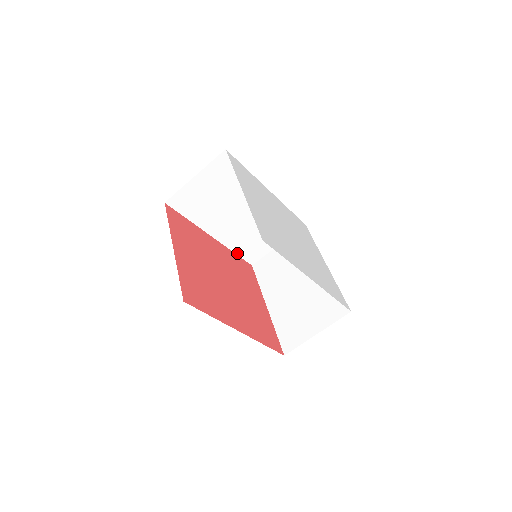
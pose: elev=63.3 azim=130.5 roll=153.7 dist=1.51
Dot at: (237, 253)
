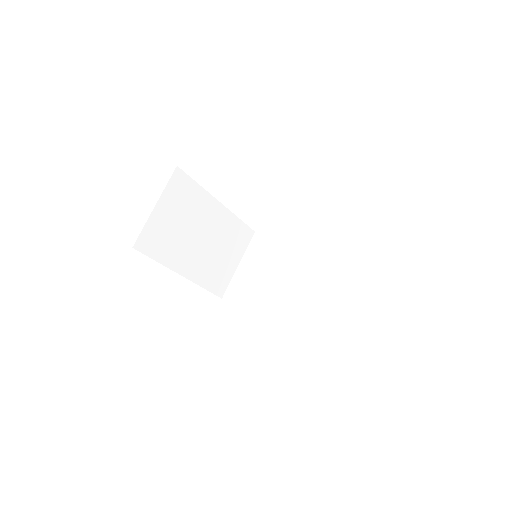
Dot at: (309, 334)
